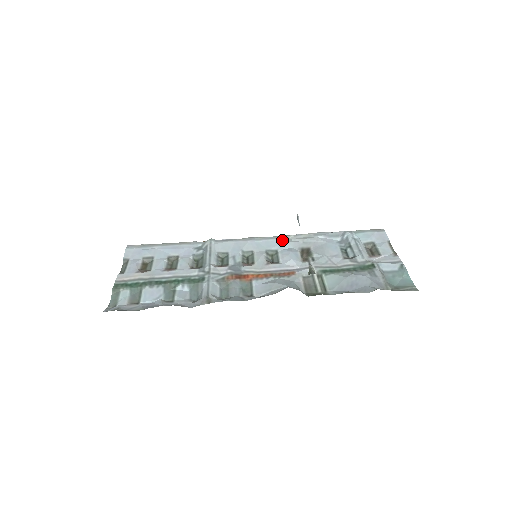
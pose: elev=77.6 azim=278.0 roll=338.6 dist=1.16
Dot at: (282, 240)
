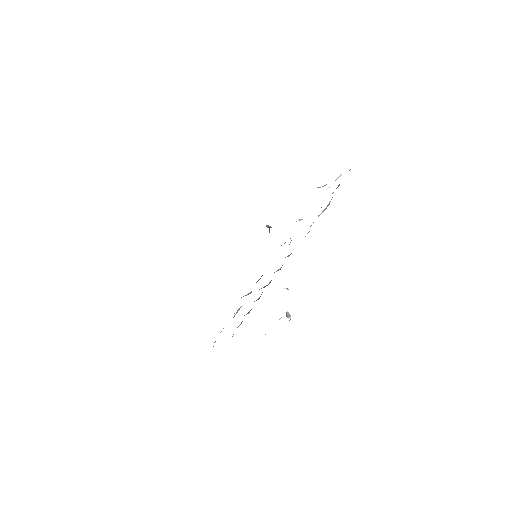
Dot at: occluded
